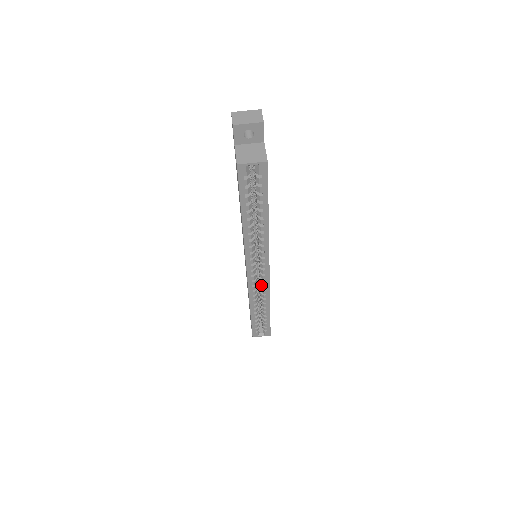
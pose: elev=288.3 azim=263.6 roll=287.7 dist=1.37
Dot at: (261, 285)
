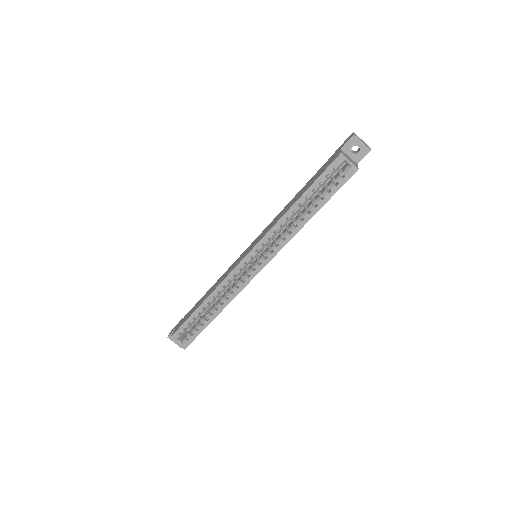
Dot at: (240, 281)
